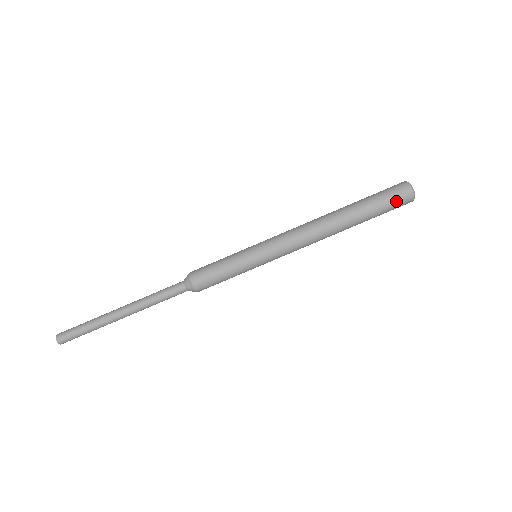
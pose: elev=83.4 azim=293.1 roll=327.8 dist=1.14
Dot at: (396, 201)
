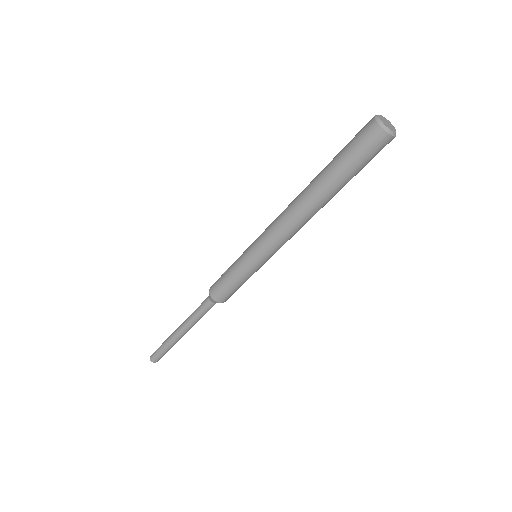
Dot at: occluded
